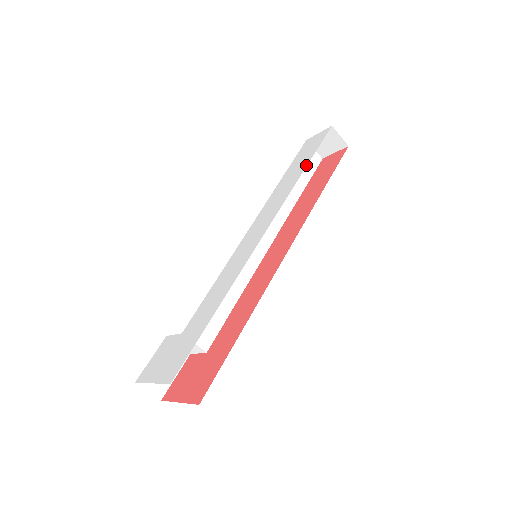
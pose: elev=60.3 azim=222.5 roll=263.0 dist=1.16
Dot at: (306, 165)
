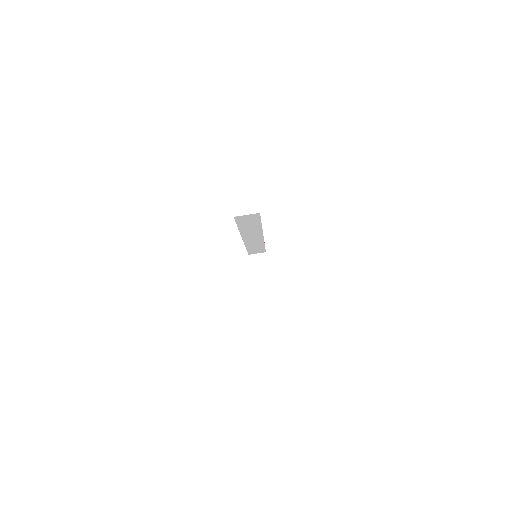
Dot at: occluded
